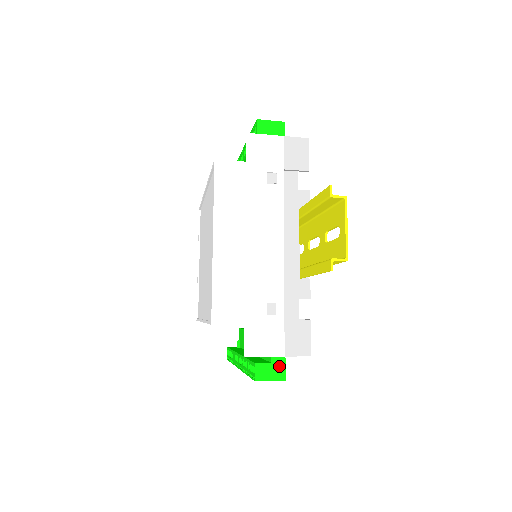
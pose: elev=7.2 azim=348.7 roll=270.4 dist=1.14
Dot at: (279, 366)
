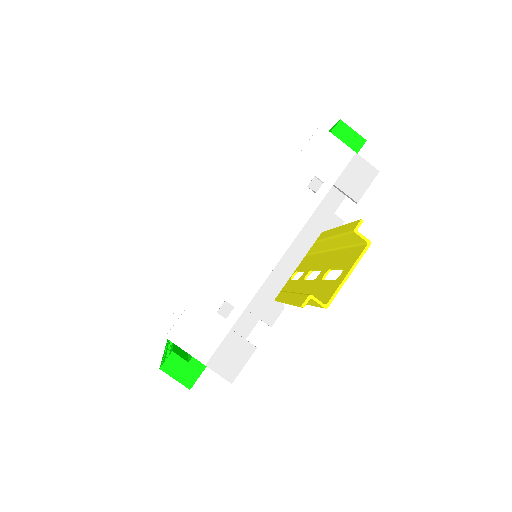
Dot at: (194, 371)
